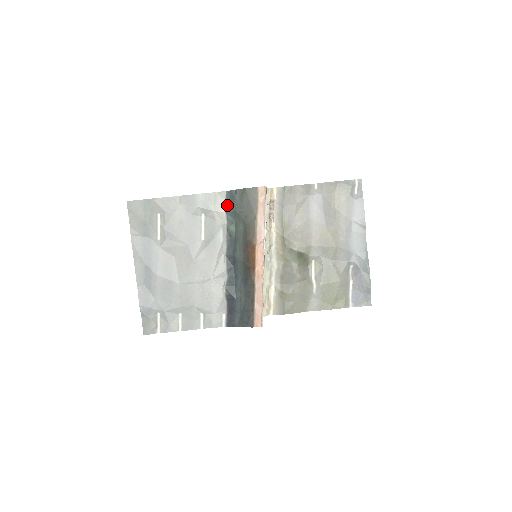
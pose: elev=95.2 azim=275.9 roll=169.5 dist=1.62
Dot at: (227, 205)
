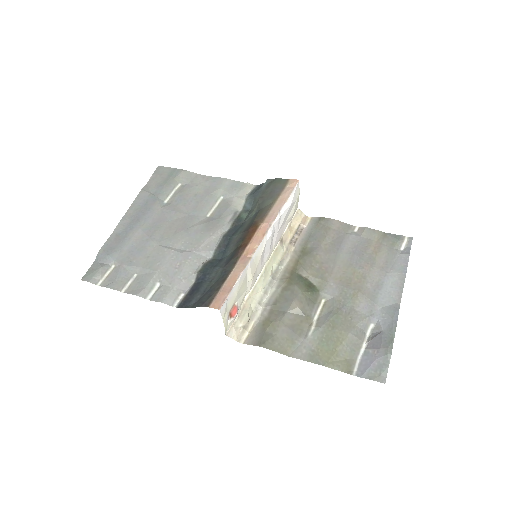
Dot at: (250, 194)
